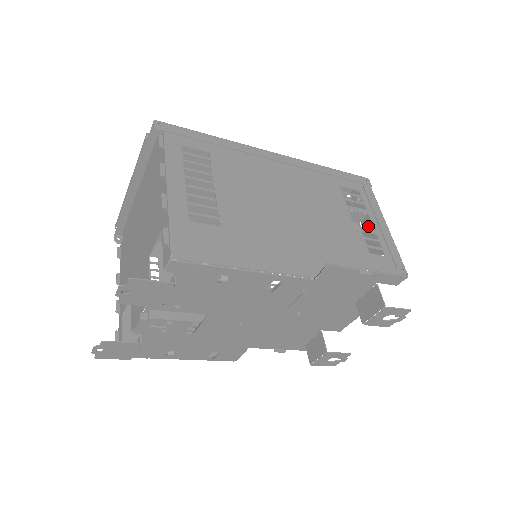
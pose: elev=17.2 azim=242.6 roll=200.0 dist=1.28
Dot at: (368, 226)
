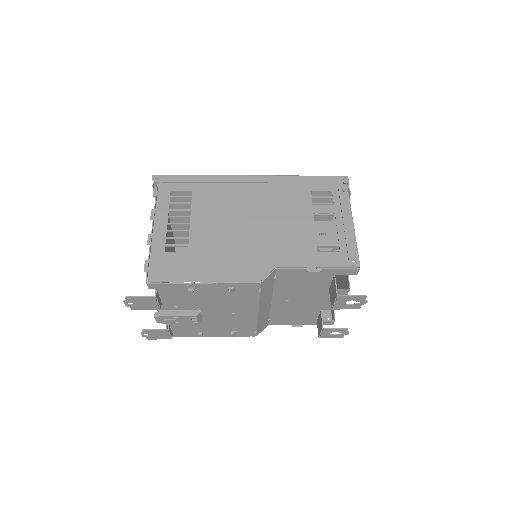
Dot at: occluded
